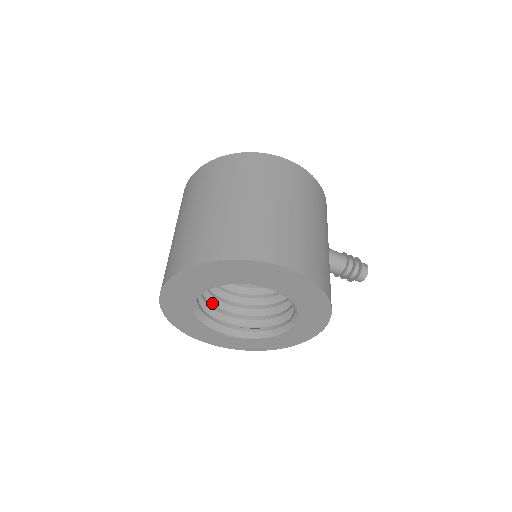
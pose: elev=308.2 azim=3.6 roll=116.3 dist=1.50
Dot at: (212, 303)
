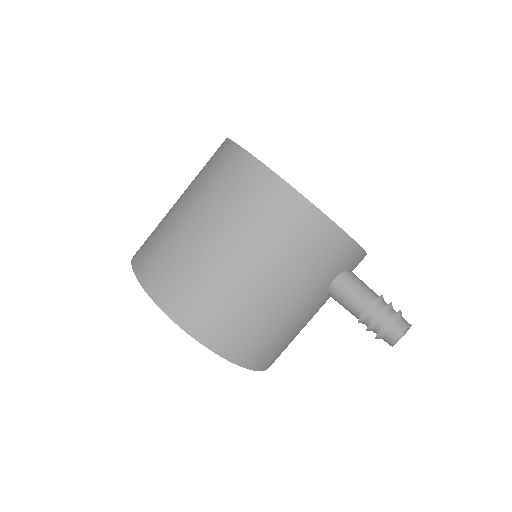
Dot at: occluded
